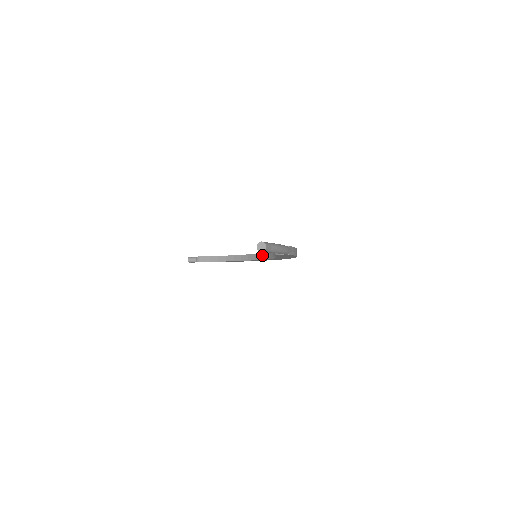
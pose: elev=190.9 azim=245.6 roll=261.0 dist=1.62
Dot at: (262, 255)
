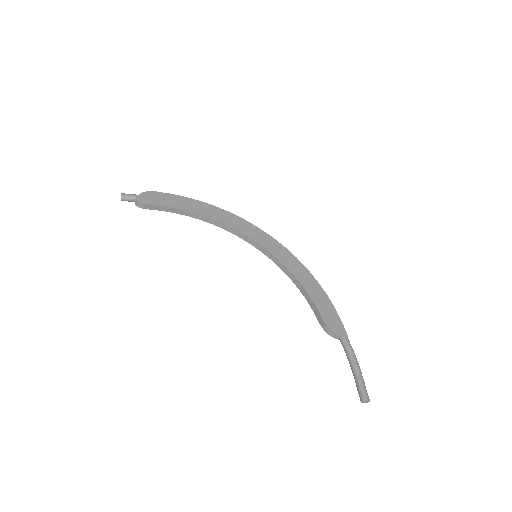
Dot at: (255, 243)
